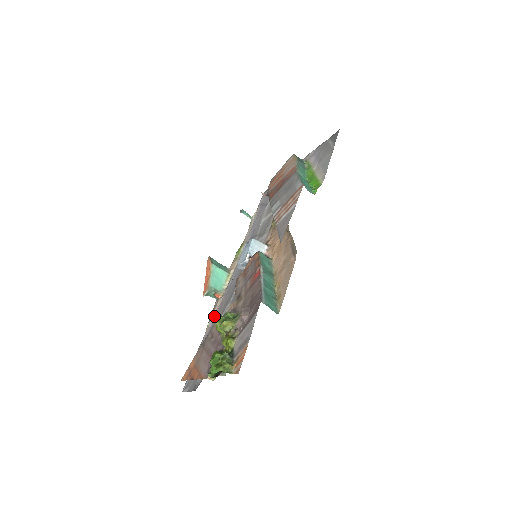
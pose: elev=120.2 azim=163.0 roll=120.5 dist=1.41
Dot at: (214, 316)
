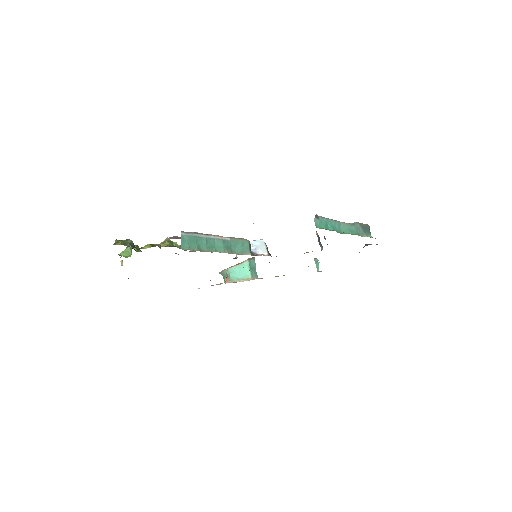
Dot at: occluded
